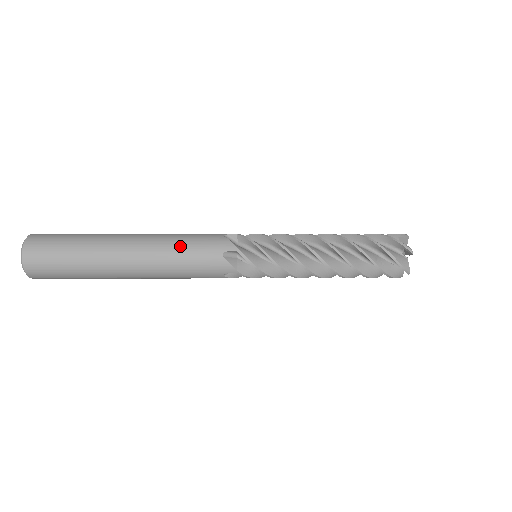
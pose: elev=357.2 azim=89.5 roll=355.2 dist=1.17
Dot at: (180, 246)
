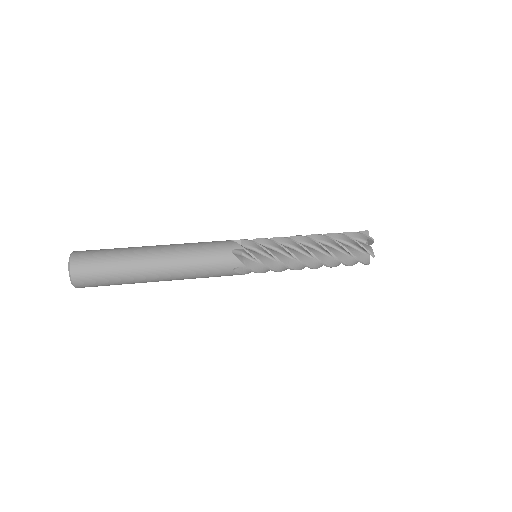
Dot at: (198, 248)
